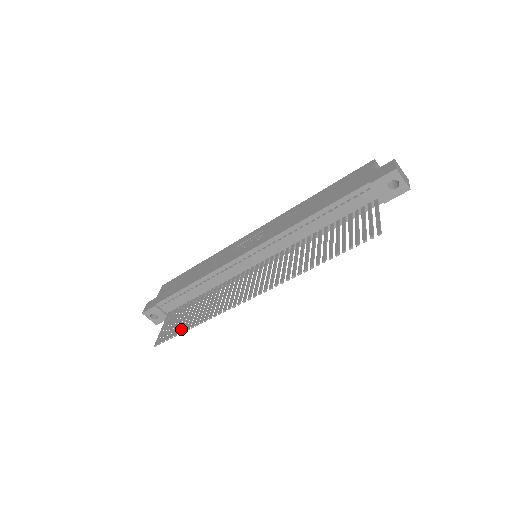
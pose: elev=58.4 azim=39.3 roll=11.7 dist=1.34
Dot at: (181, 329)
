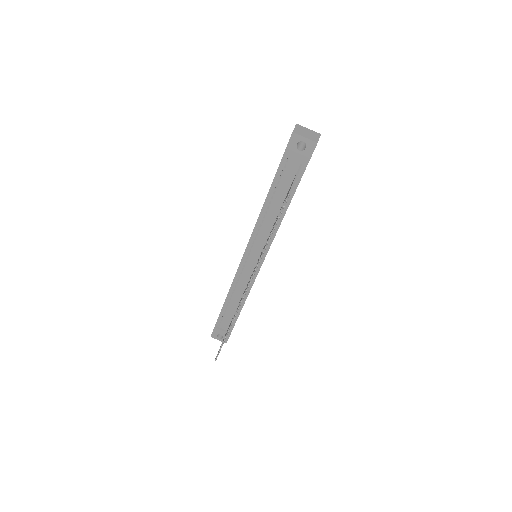
Dot at: occluded
